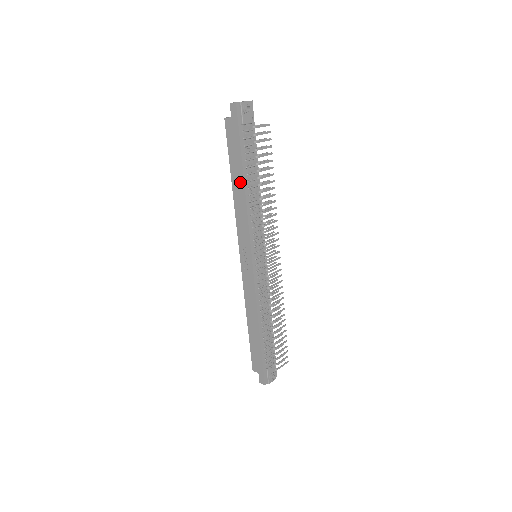
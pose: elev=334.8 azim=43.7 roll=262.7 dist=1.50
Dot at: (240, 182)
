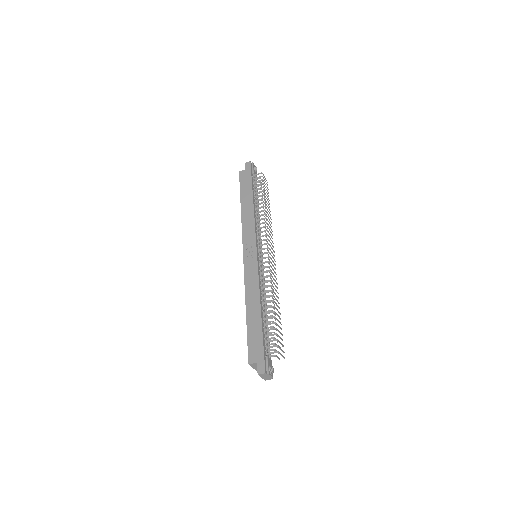
Dot at: (249, 201)
